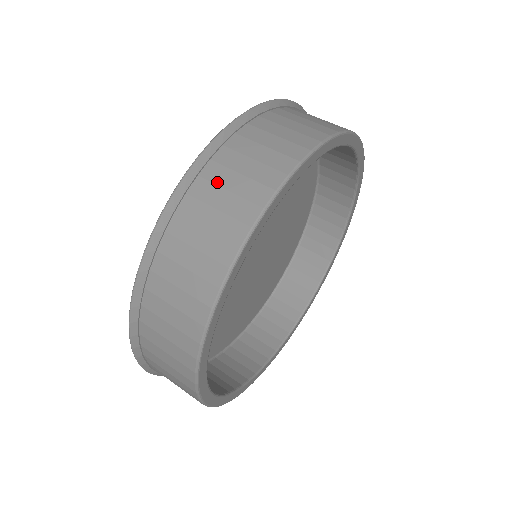
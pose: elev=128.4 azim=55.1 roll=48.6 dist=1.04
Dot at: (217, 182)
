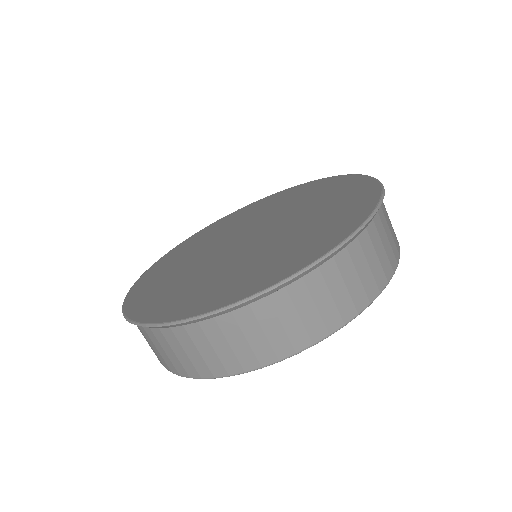
Dot at: occluded
